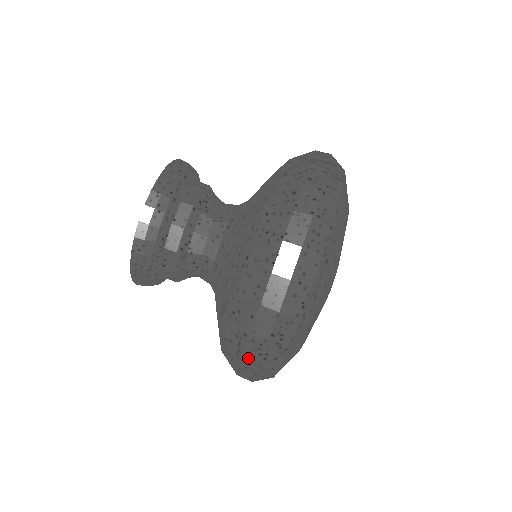
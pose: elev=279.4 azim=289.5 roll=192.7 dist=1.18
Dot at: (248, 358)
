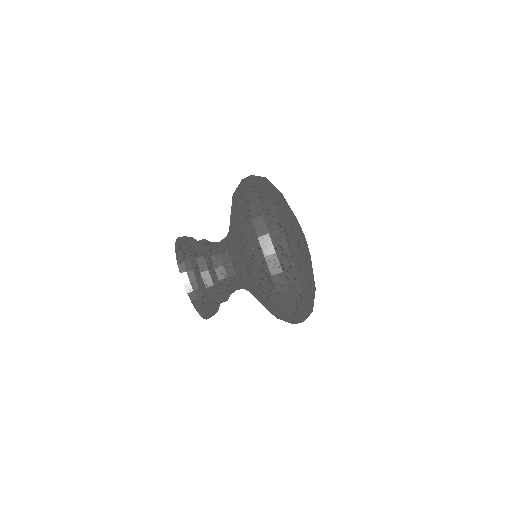
Dot at: (276, 277)
